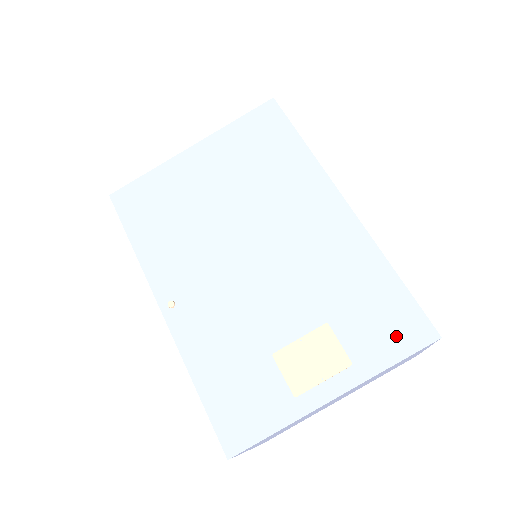
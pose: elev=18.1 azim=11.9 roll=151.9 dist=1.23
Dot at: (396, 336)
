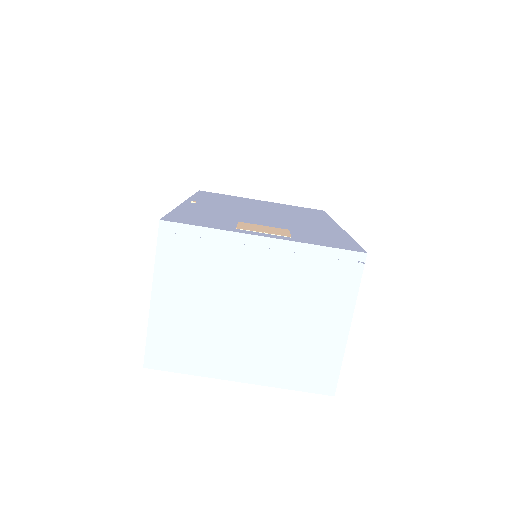
Dot at: (333, 244)
